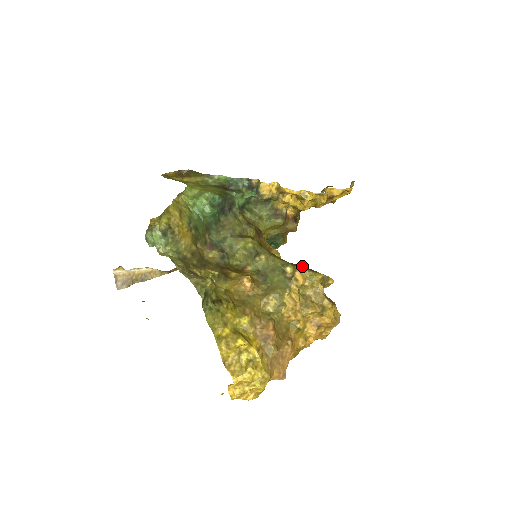
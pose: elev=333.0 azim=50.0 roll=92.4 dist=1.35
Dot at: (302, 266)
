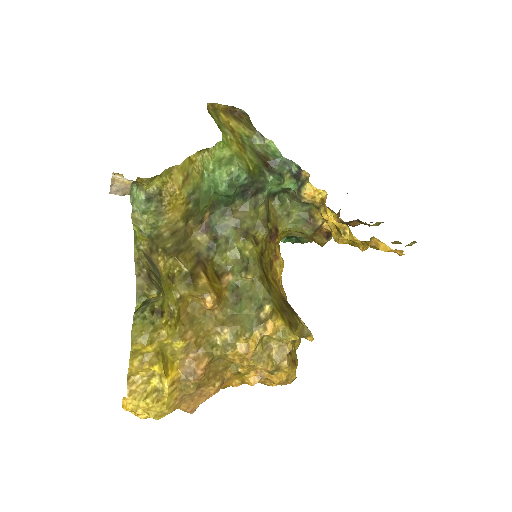
Dot at: (287, 309)
